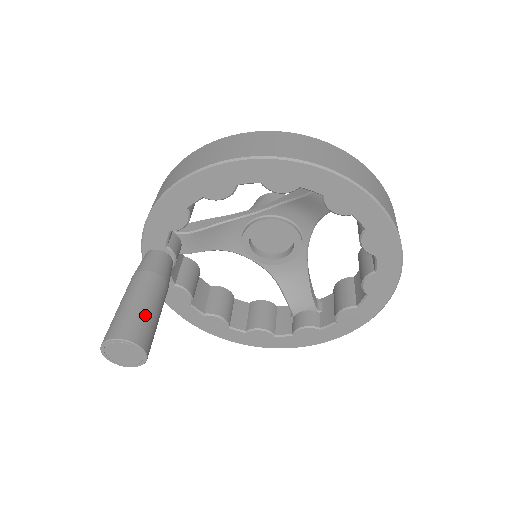
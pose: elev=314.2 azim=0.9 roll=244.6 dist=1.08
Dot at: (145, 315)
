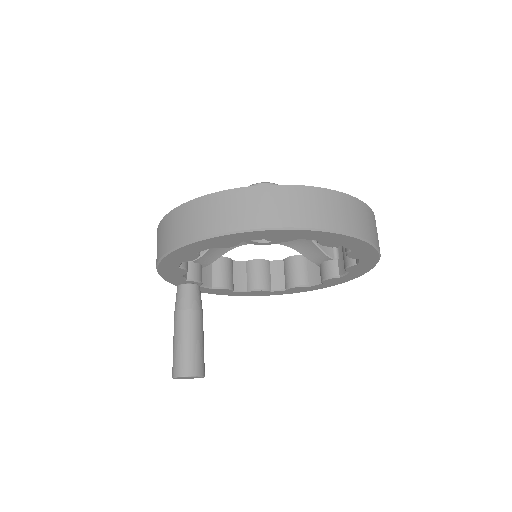
Dot at: (189, 350)
